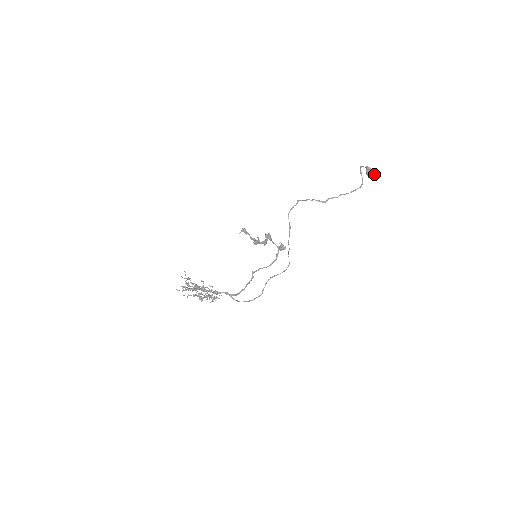
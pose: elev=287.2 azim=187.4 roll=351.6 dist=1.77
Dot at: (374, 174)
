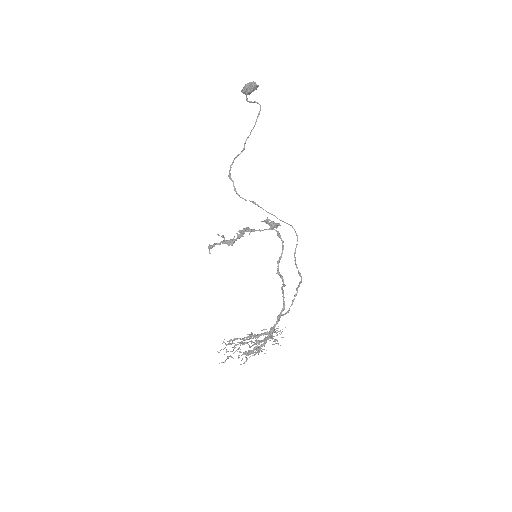
Dot at: (246, 85)
